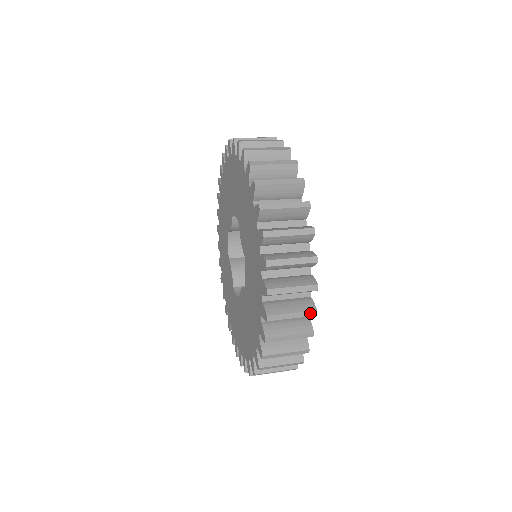
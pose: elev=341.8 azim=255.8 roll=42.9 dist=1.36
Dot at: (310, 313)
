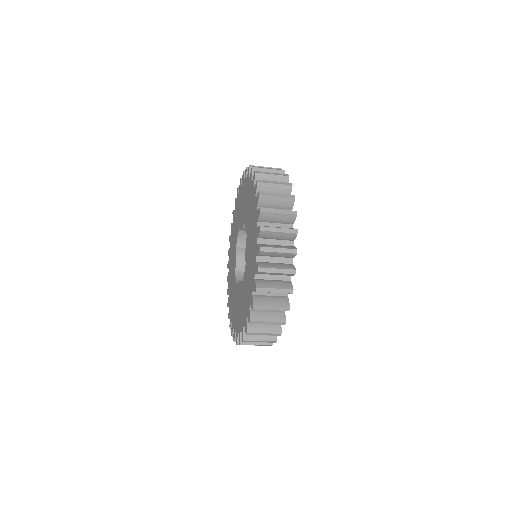
Dot at: (281, 323)
